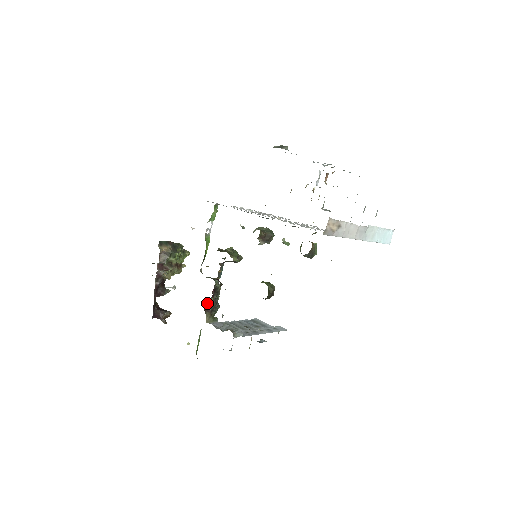
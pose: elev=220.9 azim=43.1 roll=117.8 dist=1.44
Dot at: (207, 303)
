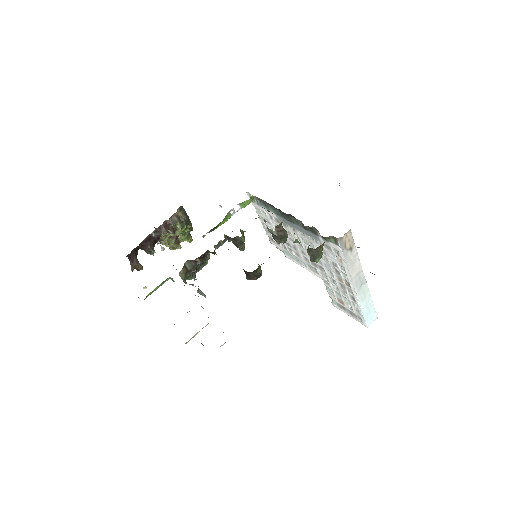
Dot at: (190, 261)
